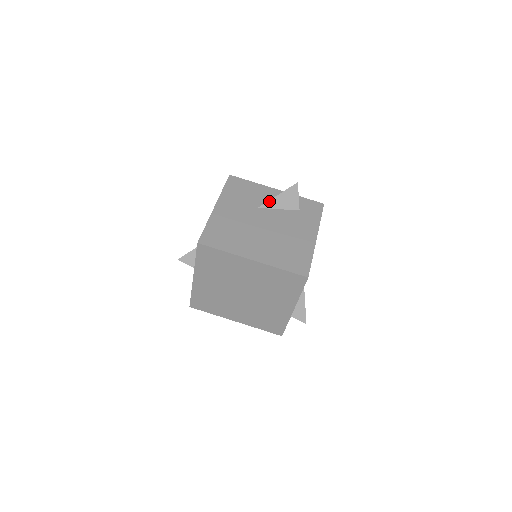
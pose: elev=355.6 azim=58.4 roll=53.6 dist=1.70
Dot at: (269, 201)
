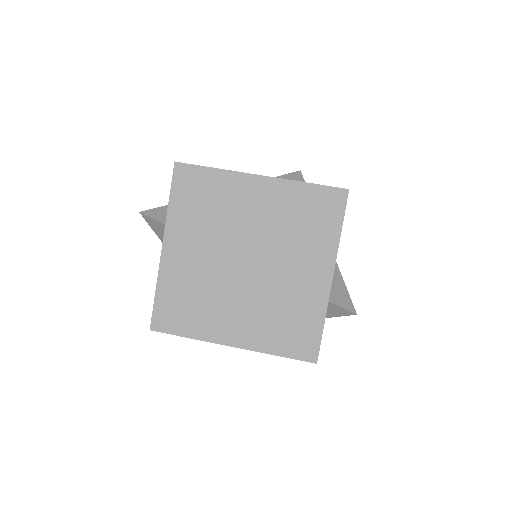
Dot at: occluded
